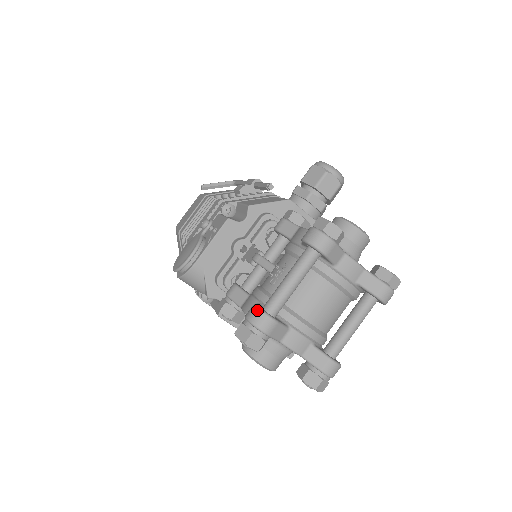
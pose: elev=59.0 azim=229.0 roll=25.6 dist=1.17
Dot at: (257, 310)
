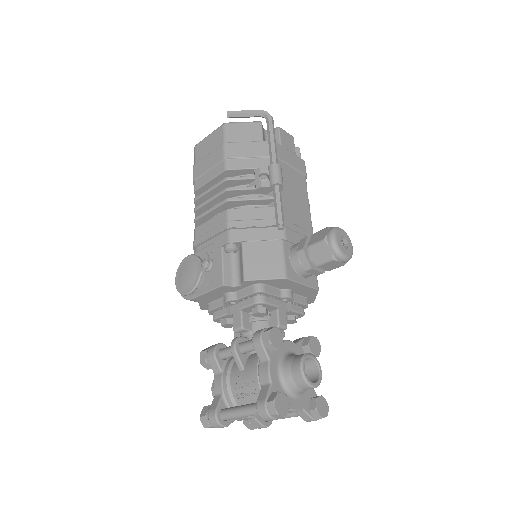
Dot at: (215, 420)
